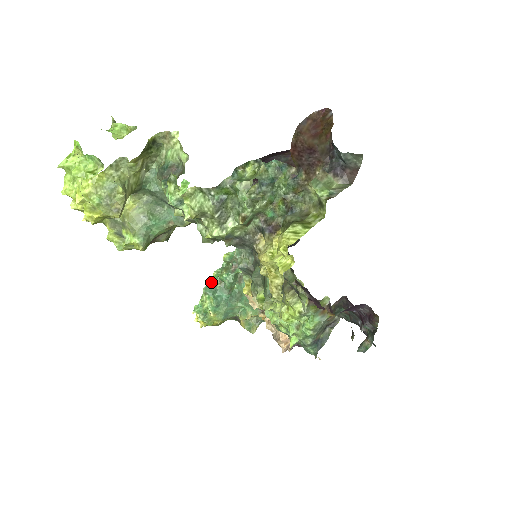
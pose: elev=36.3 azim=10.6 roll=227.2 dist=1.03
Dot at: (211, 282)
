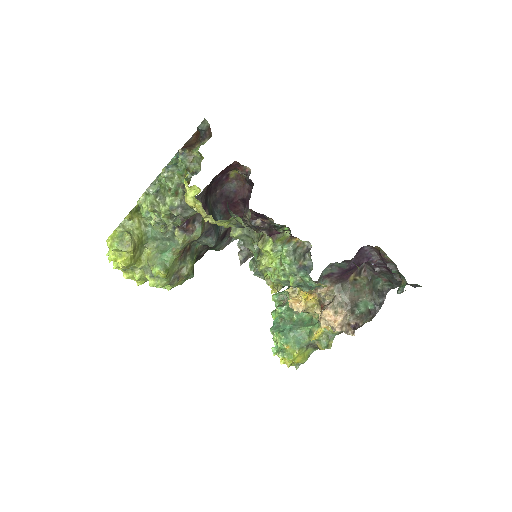
Dot at: (274, 323)
